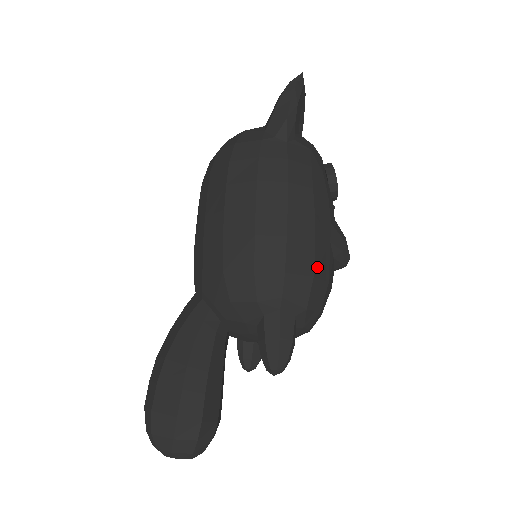
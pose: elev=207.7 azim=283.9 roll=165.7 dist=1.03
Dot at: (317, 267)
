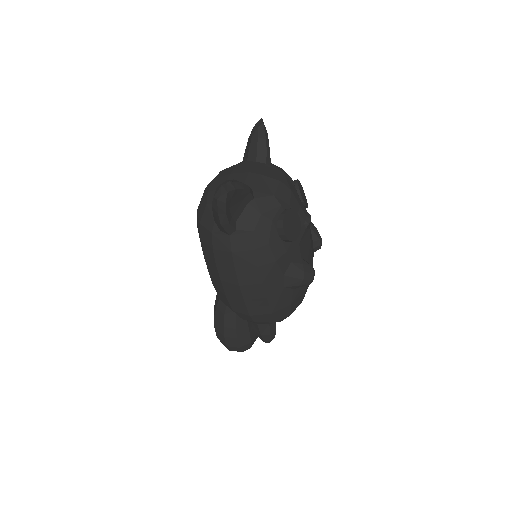
Dot at: (274, 307)
